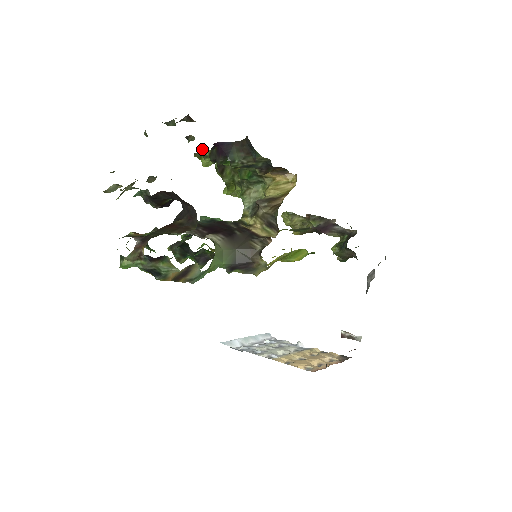
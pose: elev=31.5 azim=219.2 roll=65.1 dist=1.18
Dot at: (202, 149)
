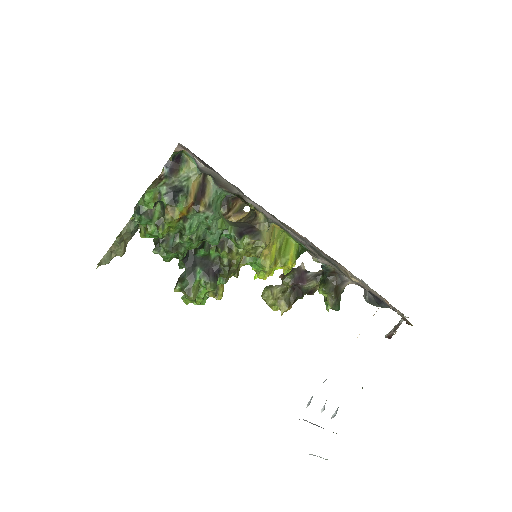
Dot at: occluded
